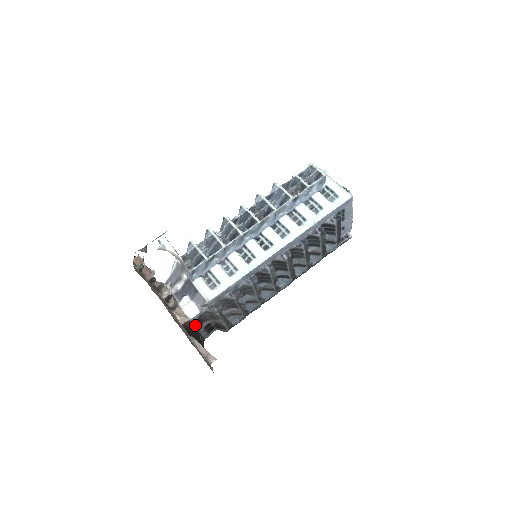
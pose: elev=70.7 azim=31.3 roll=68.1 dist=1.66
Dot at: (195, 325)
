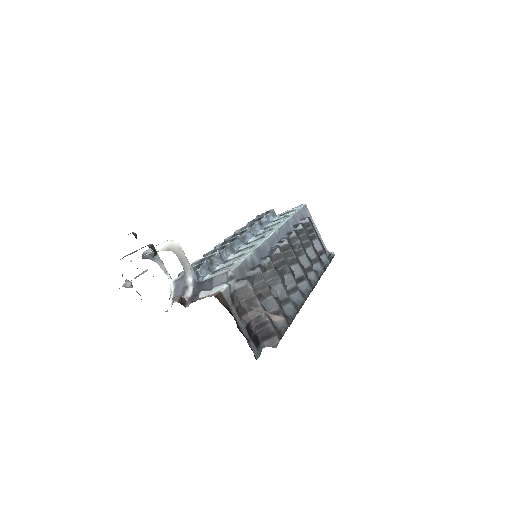
Dot at: (232, 313)
